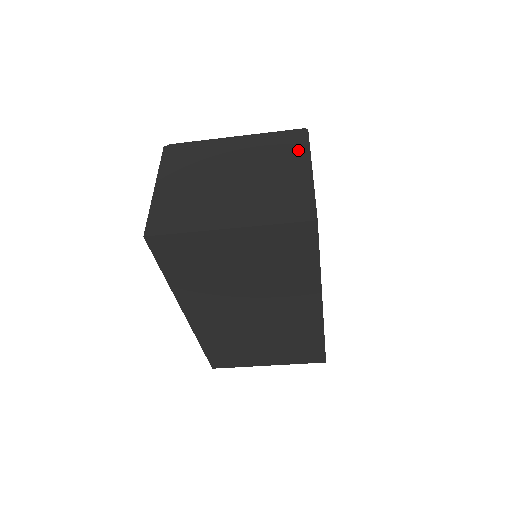
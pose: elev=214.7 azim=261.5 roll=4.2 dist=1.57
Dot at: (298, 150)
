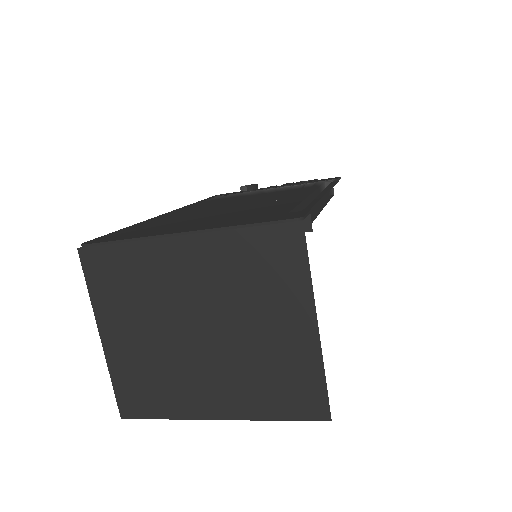
Dot at: (291, 278)
